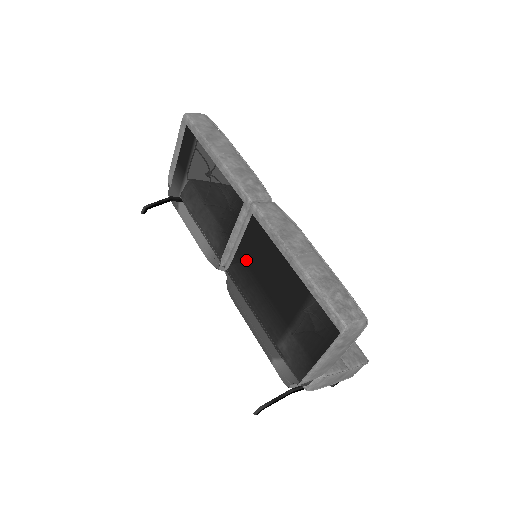
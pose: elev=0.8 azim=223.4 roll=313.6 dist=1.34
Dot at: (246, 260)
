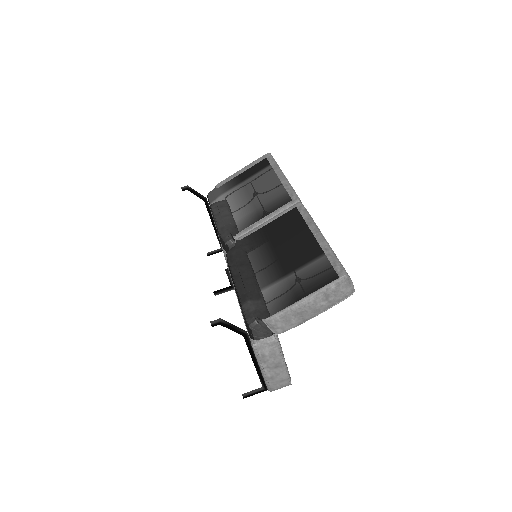
Dot at: (267, 233)
